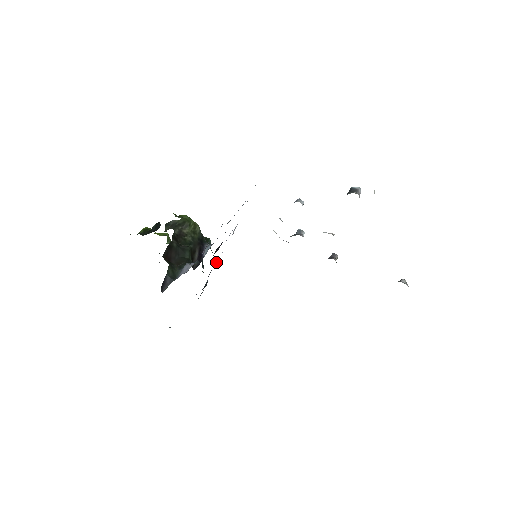
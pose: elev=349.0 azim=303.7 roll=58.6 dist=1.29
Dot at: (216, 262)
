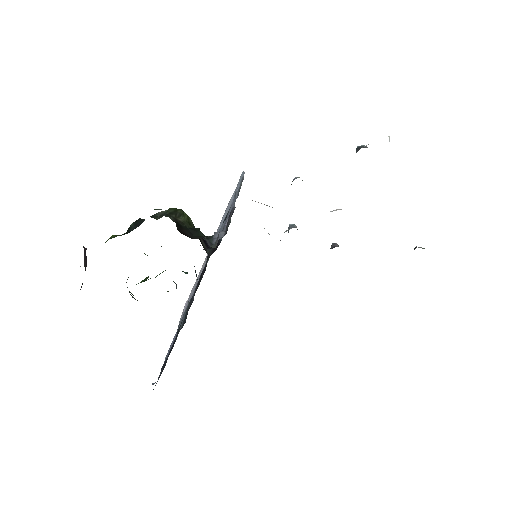
Dot at: occluded
